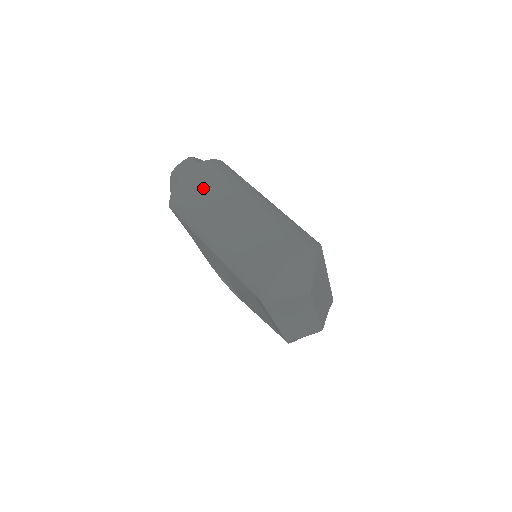
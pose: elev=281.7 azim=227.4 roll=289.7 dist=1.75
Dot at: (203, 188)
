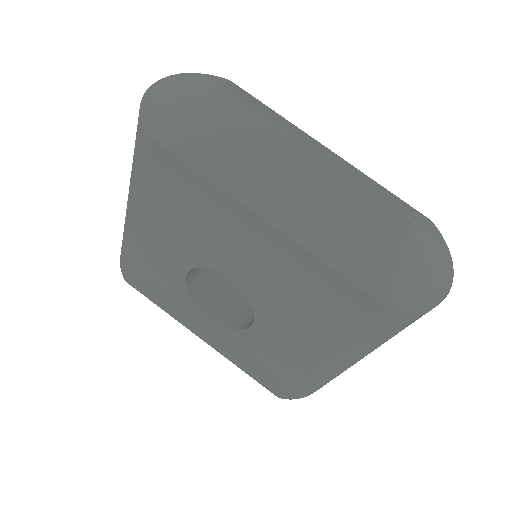
Dot at: occluded
